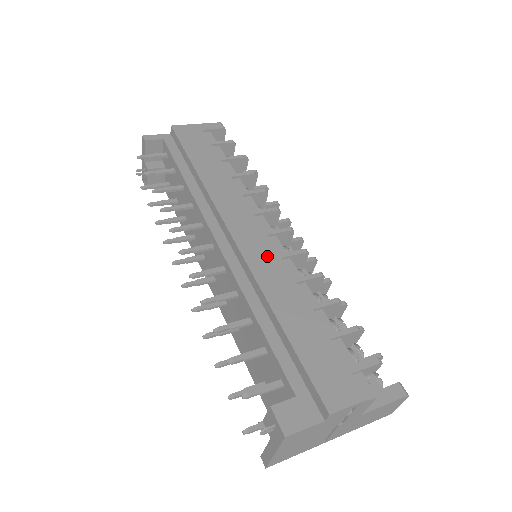
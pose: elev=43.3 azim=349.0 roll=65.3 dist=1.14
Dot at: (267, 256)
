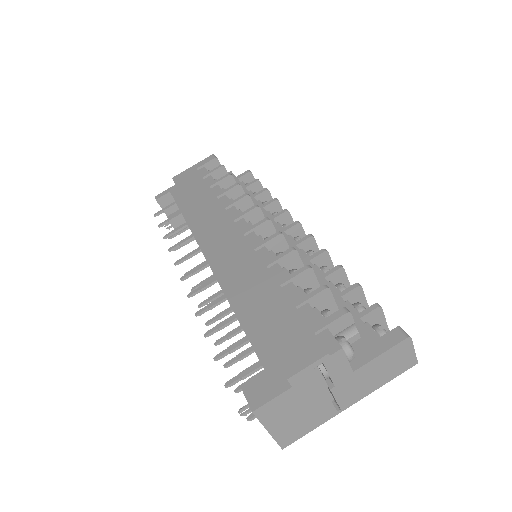
Dot at: (241, 253)
